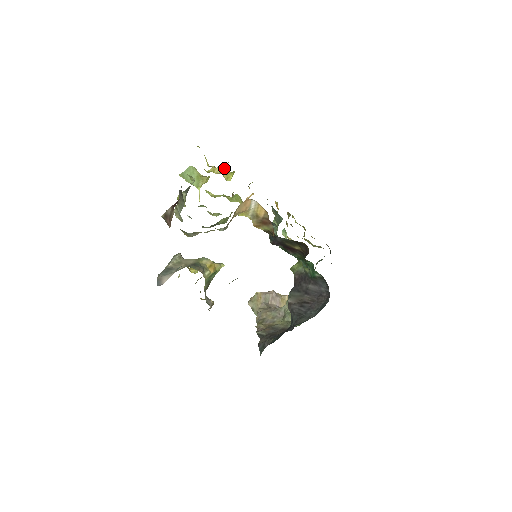
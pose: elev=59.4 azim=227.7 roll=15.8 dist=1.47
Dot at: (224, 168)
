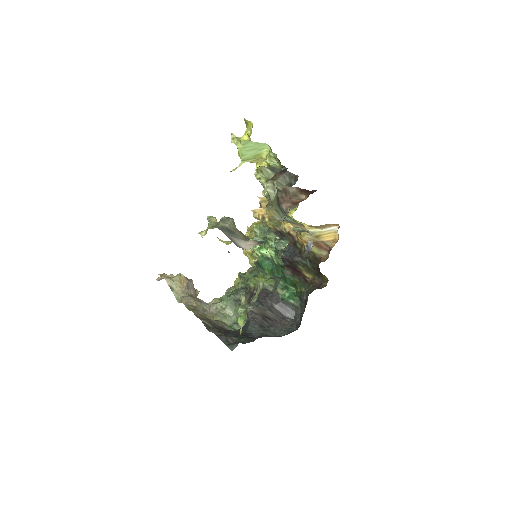
Dot at: occluded
